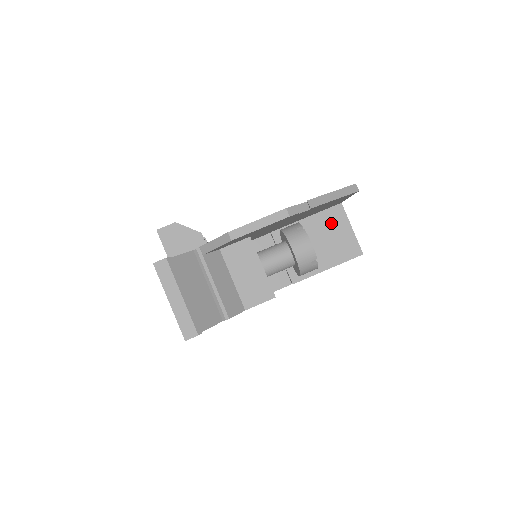
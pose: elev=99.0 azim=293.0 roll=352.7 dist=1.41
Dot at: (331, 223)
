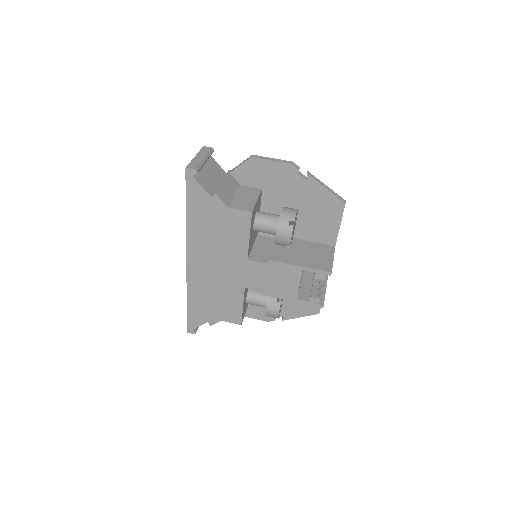
Dot at: (320, 250)
